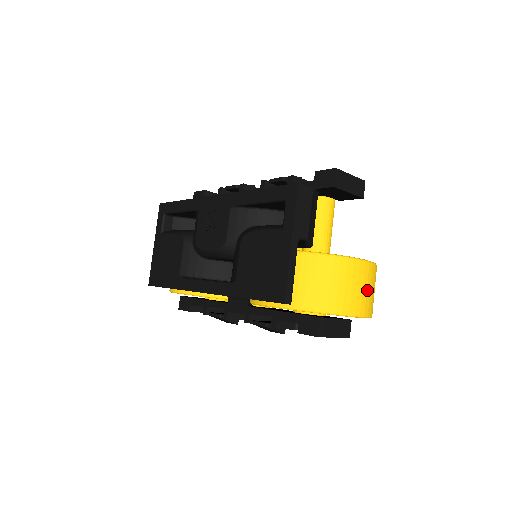
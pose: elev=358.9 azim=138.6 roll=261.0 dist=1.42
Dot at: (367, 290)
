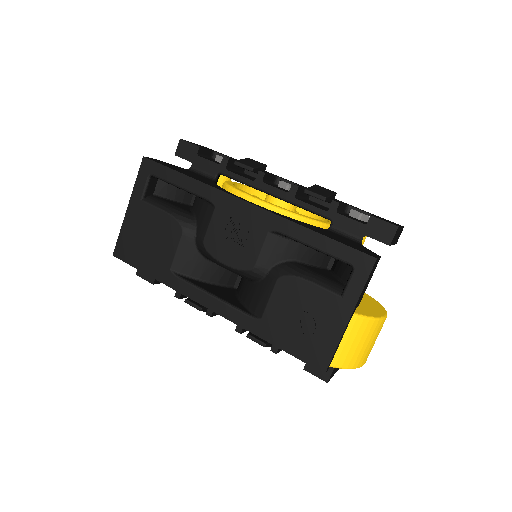
Dot at: occluded
